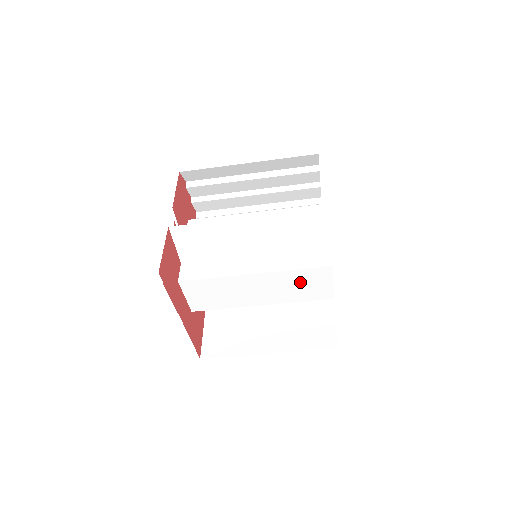
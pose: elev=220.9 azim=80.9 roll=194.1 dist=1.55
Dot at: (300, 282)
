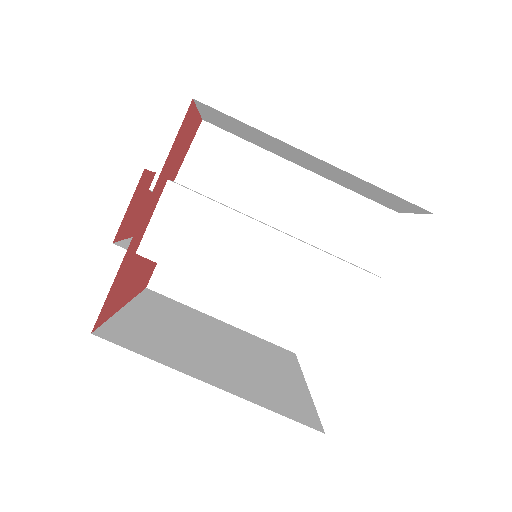
Dot at: (325, 285)
